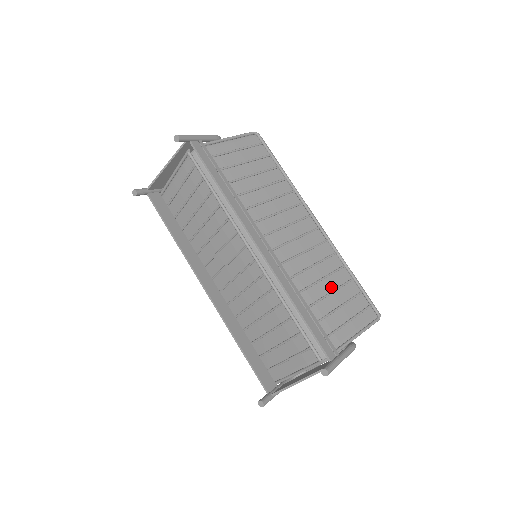
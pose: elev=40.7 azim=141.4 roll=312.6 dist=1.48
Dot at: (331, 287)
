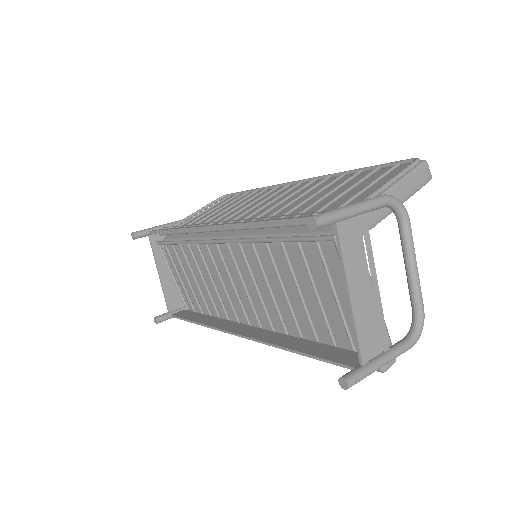
Dot at: occluded
